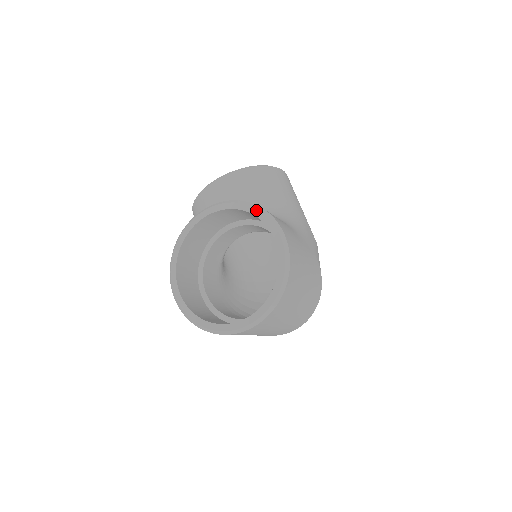
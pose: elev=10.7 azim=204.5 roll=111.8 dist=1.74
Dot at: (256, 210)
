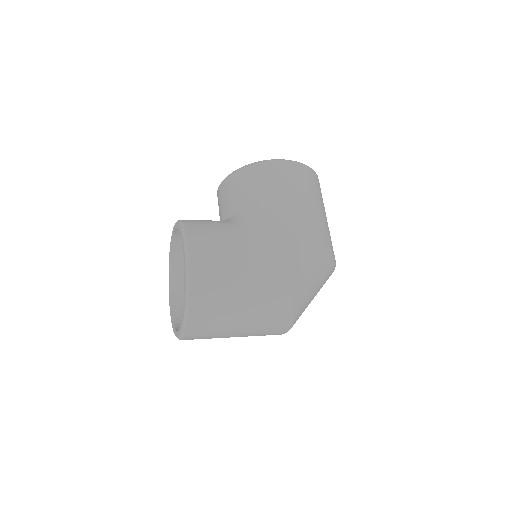
Dot at: (181, 230)
